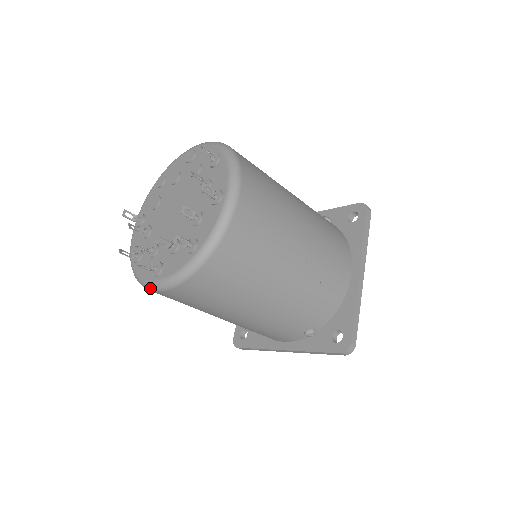
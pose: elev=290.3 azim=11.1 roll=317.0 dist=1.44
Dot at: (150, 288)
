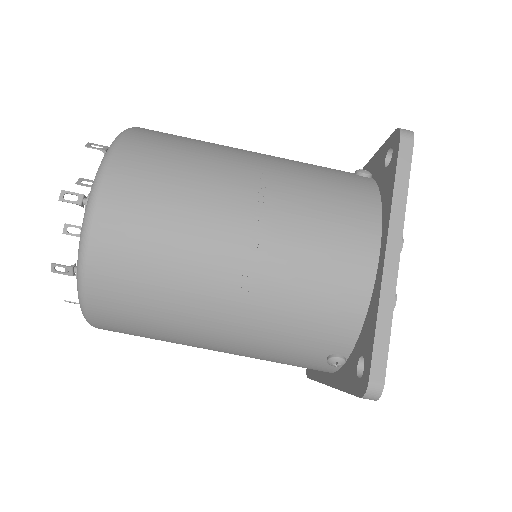
Dot at: occluded
